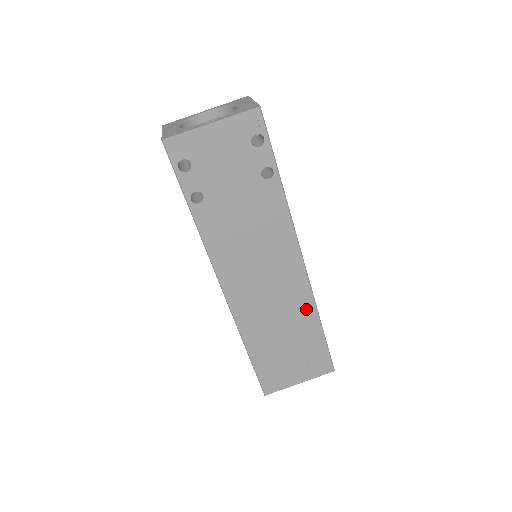
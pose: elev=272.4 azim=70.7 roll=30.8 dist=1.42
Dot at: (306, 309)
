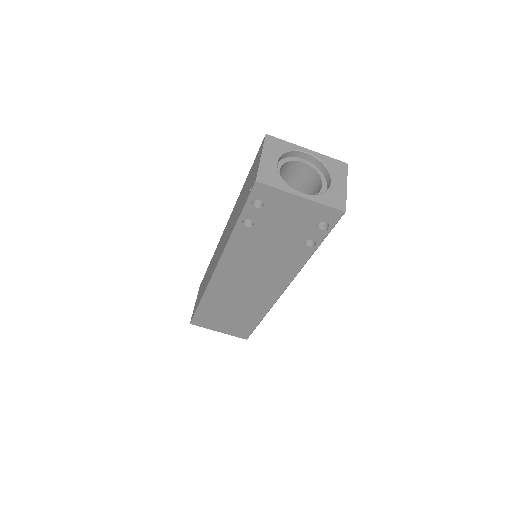
Dot at: (260, 309)
